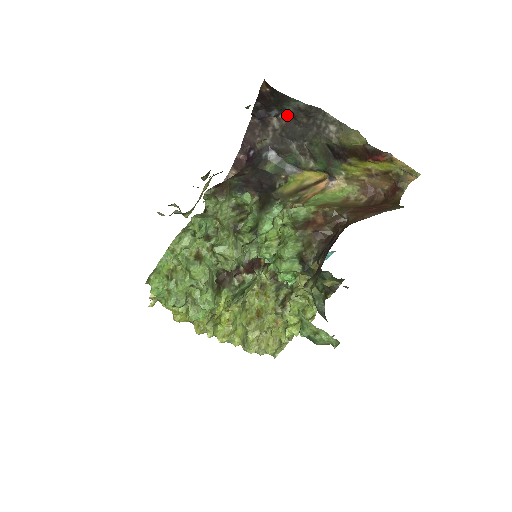
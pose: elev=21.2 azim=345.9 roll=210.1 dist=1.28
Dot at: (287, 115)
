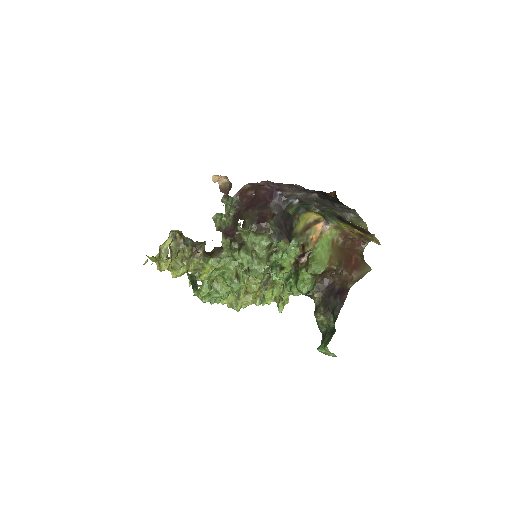
Dot at: occluded
